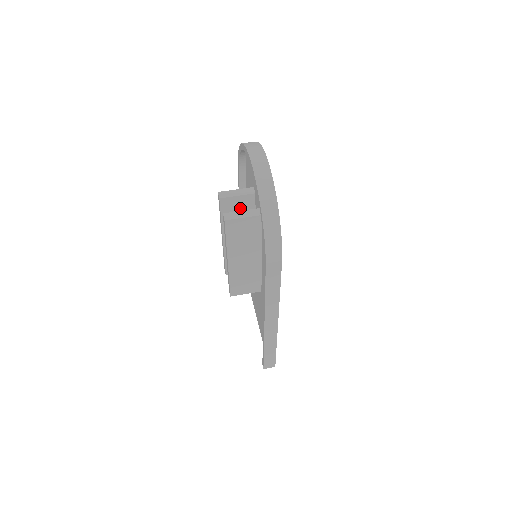
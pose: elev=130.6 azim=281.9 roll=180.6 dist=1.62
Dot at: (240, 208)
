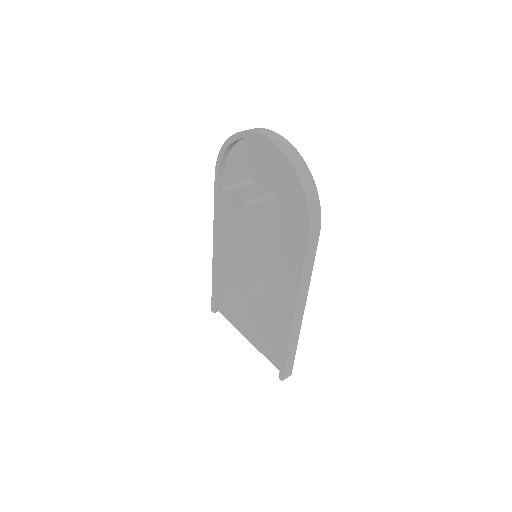
Dot at: occluded
